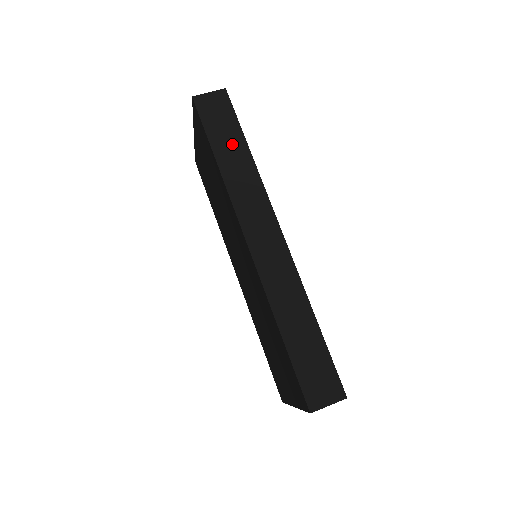
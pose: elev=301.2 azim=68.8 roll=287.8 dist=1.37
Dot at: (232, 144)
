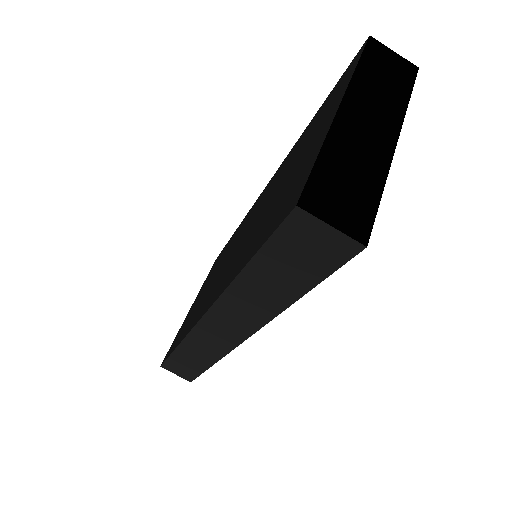
Dot at: (280, 283)
